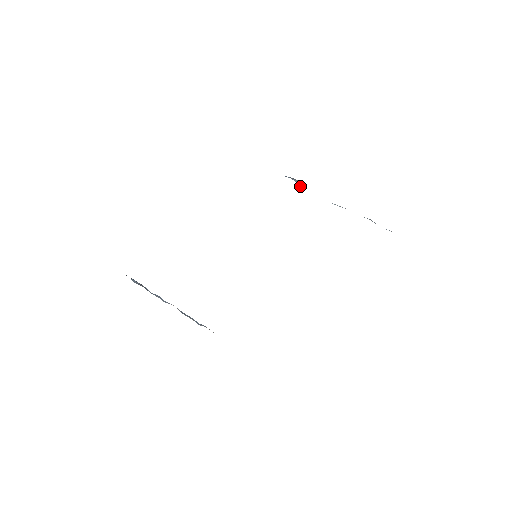
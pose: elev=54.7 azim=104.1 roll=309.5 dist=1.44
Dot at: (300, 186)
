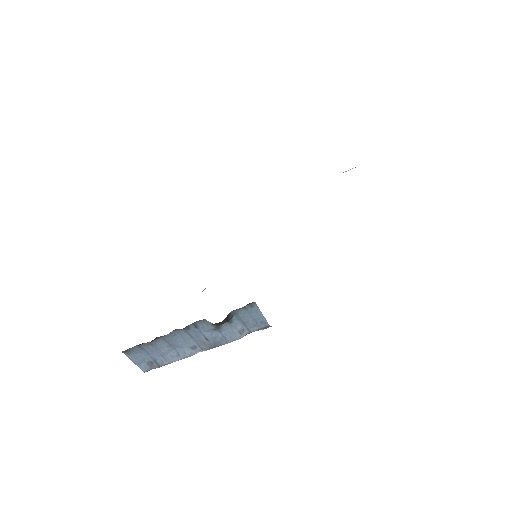
Dot at: occluded
